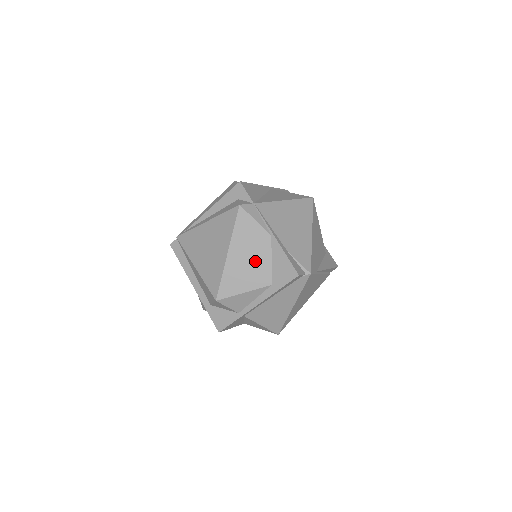
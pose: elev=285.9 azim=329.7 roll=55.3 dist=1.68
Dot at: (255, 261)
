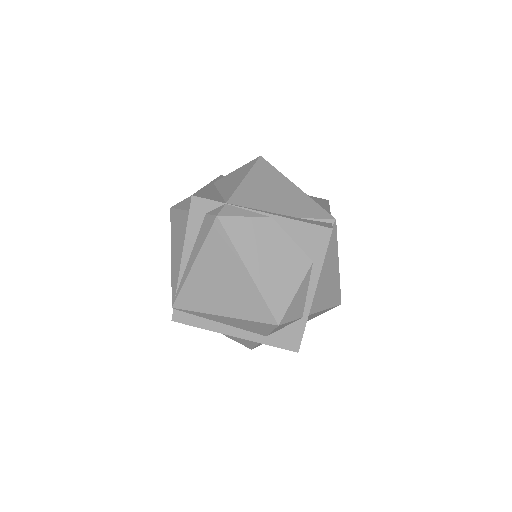
Dot at: (279, 255)
